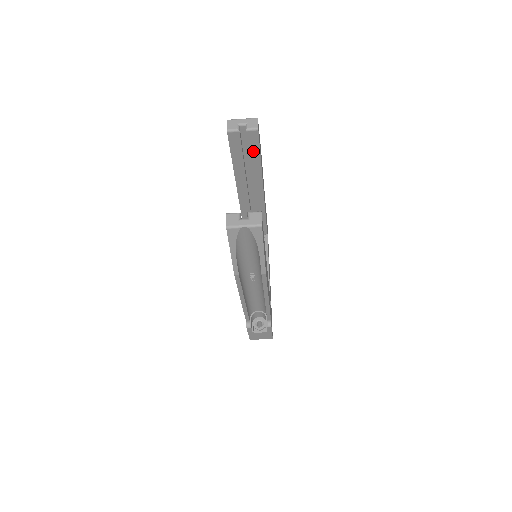
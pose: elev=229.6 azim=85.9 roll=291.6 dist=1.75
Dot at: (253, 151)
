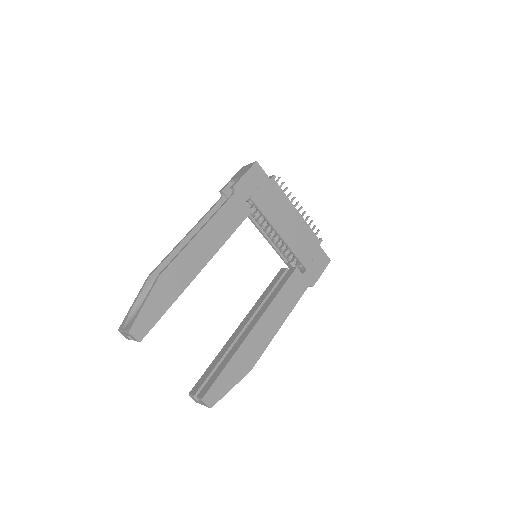
Dot at: occluded
